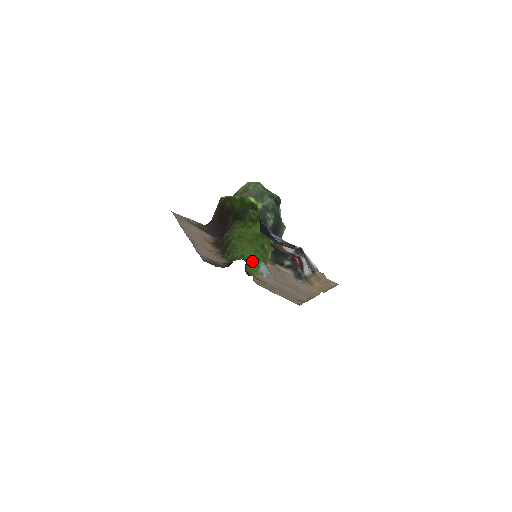
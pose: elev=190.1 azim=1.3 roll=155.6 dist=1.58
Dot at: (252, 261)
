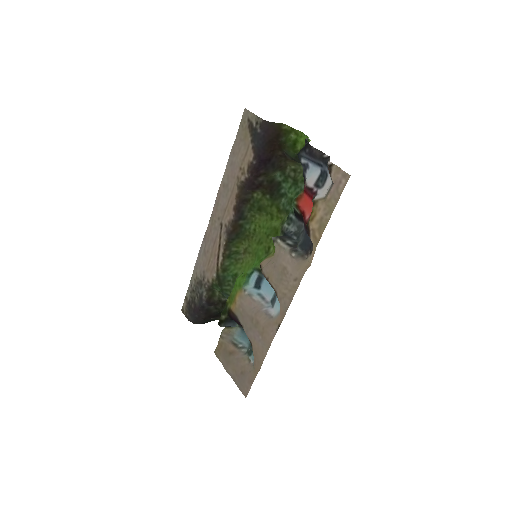
Dot at: (245, 274)
